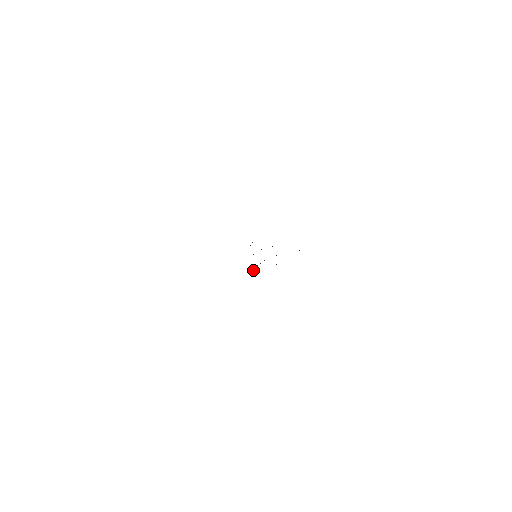
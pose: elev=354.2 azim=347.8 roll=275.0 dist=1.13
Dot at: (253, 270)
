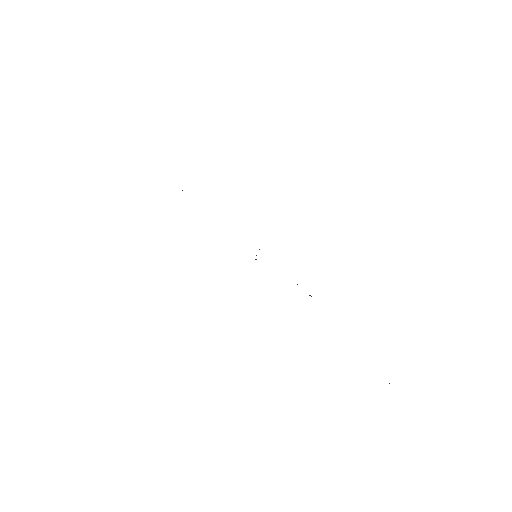
Dot at: occluded
